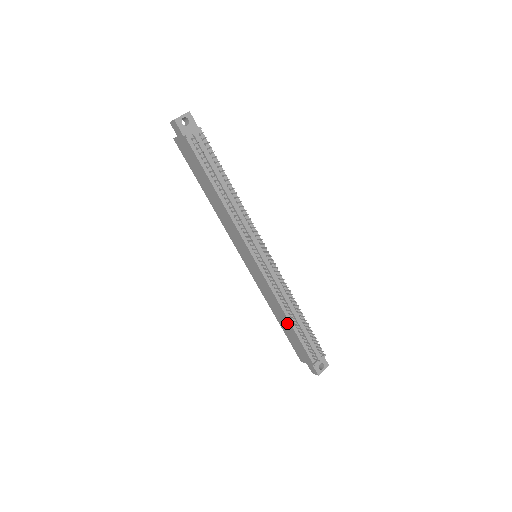
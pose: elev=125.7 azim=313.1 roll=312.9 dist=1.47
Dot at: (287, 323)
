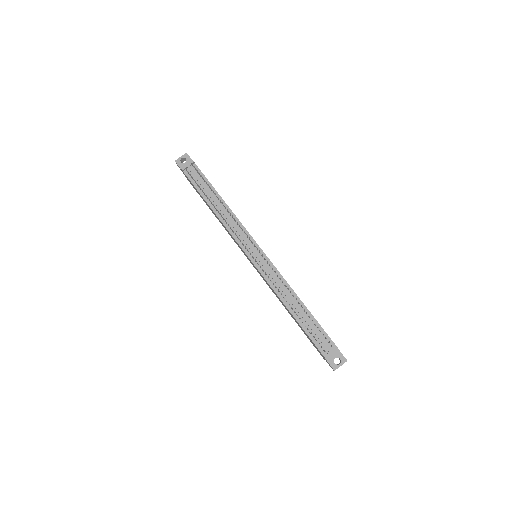
Dot at: occluded
